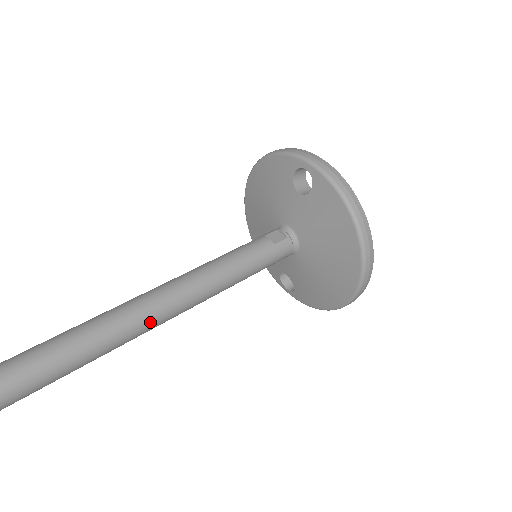
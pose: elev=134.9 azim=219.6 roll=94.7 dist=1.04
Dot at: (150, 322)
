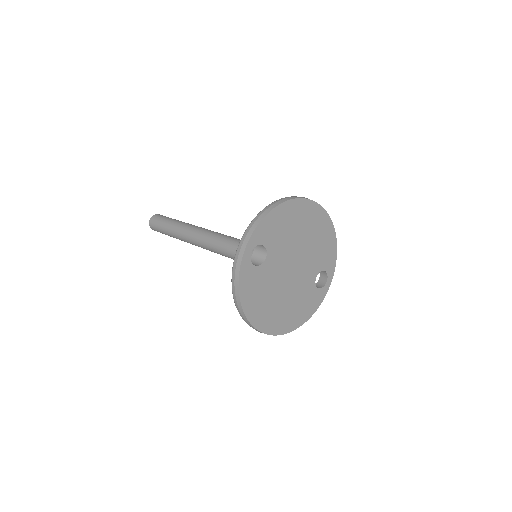
Dot at: (198, 246)
